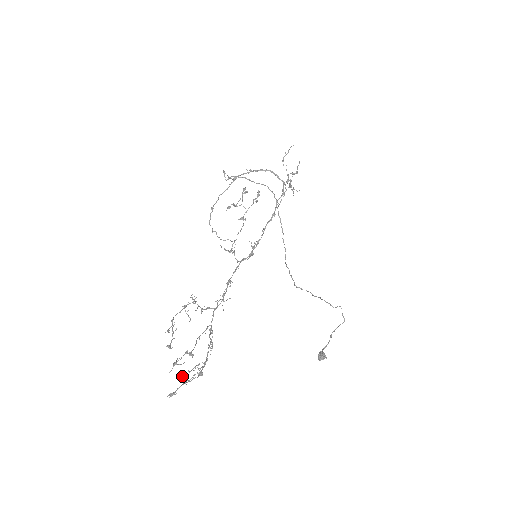
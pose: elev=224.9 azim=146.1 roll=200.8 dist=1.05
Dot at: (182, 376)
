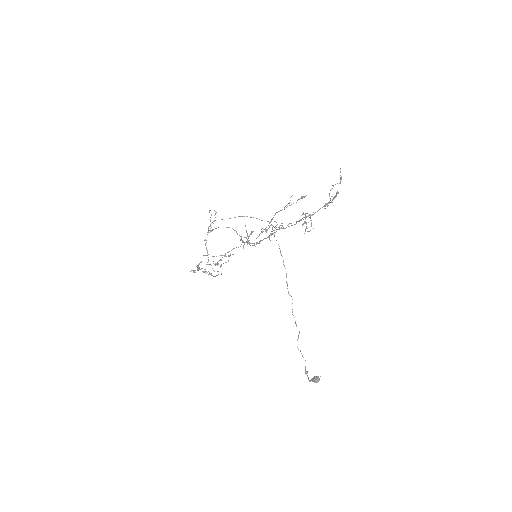
Dot at: (325, 205)
